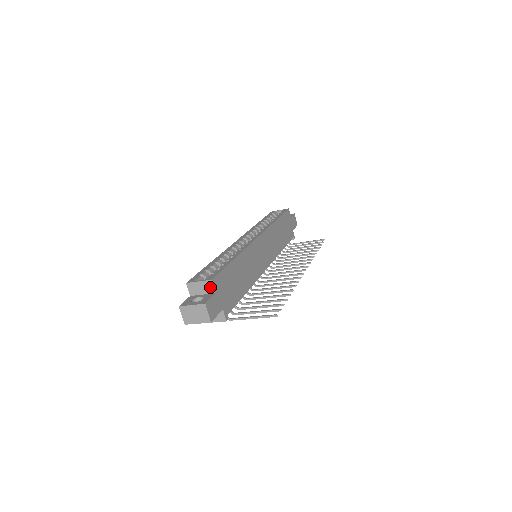
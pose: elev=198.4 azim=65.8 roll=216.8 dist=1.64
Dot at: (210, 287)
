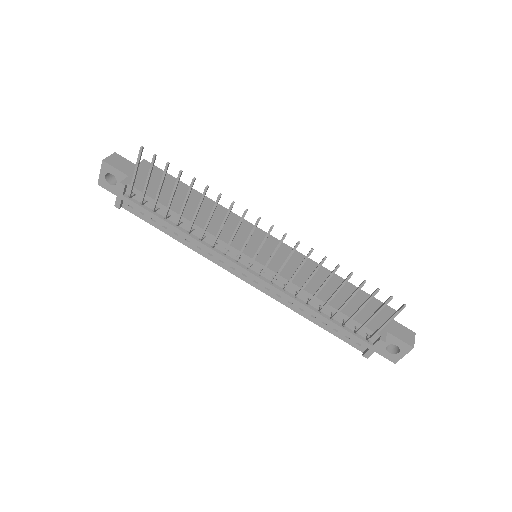
Dot at: (139, 165)
